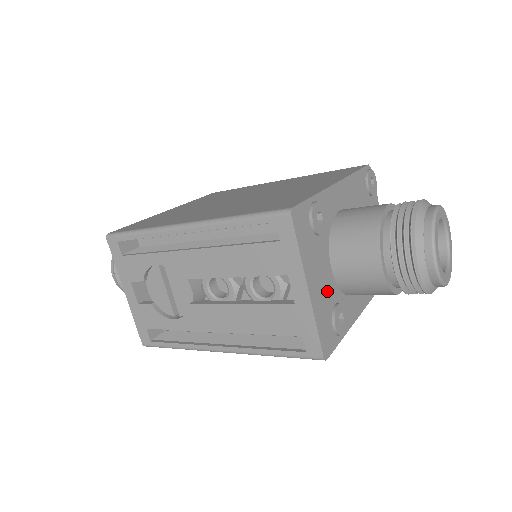
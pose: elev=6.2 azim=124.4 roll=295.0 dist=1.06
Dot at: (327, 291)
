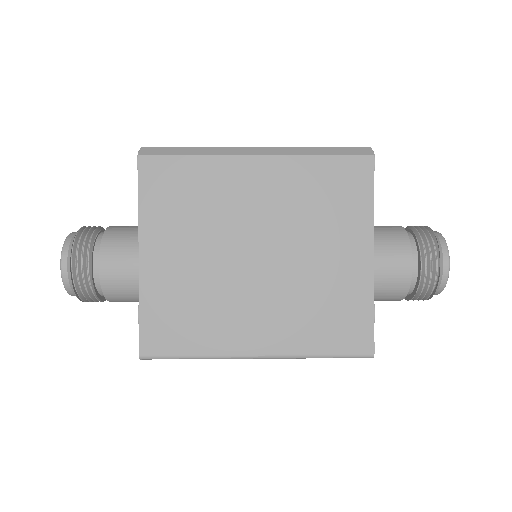
Dot at: occluded
